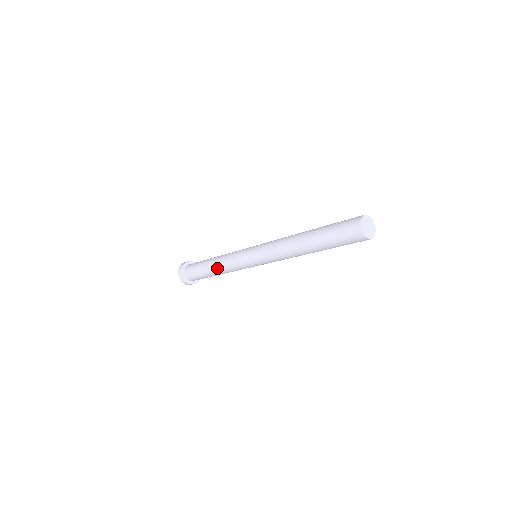
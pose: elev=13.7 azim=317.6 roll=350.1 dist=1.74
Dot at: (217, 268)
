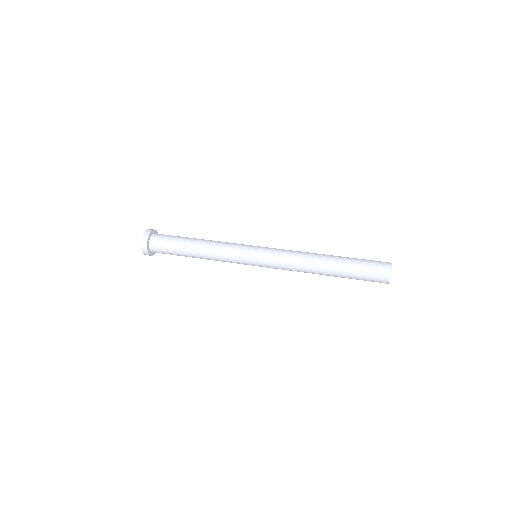
Dot at: occluded
